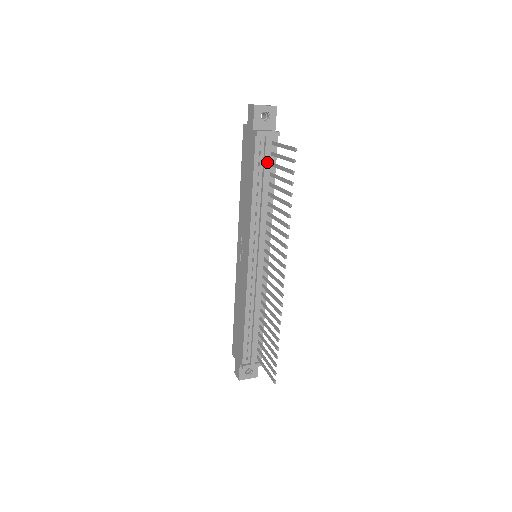
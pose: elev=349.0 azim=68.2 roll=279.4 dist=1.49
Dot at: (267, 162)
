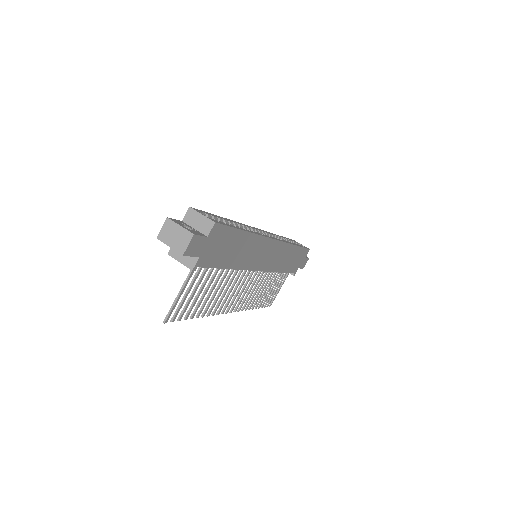
Dot at: occluded
